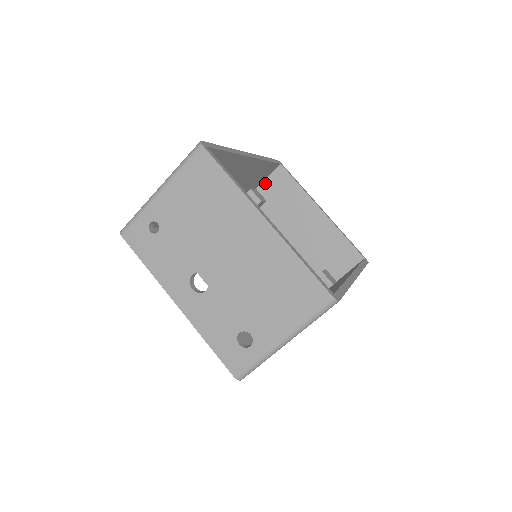
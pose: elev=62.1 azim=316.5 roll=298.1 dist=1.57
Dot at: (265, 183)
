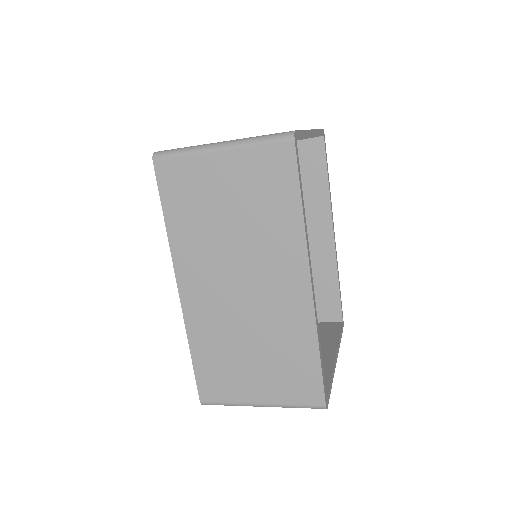
Dot at: occluded
